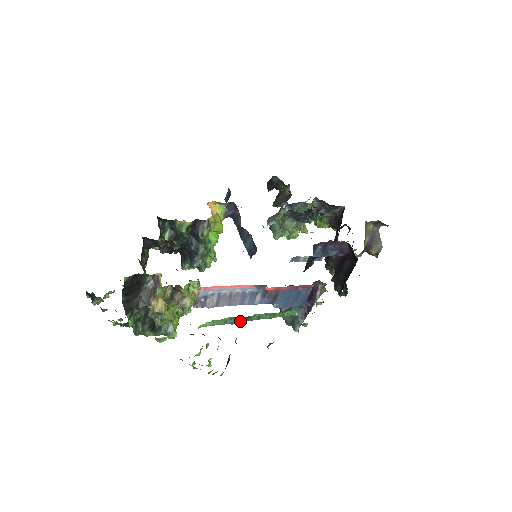
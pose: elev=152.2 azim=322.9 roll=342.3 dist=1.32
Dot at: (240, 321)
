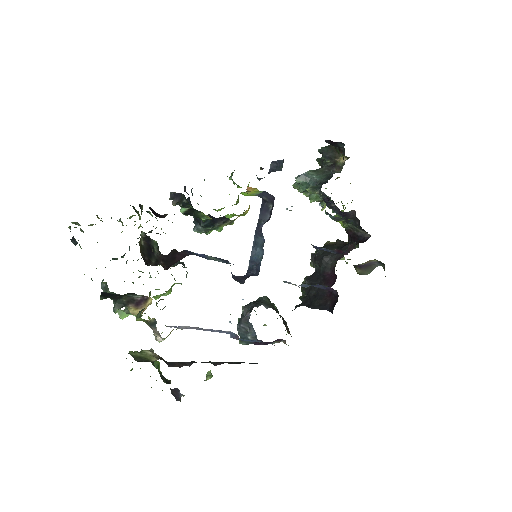
Dot at: occluded
